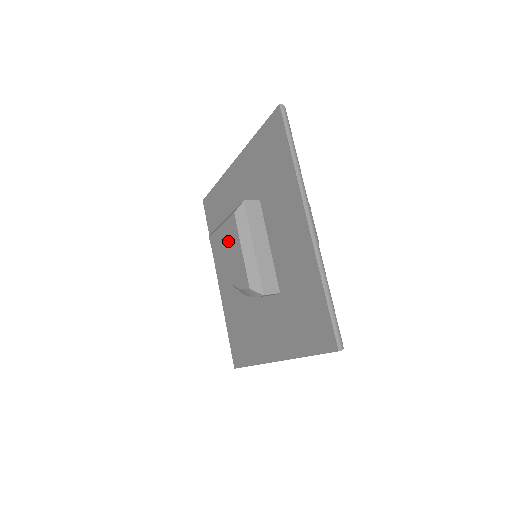
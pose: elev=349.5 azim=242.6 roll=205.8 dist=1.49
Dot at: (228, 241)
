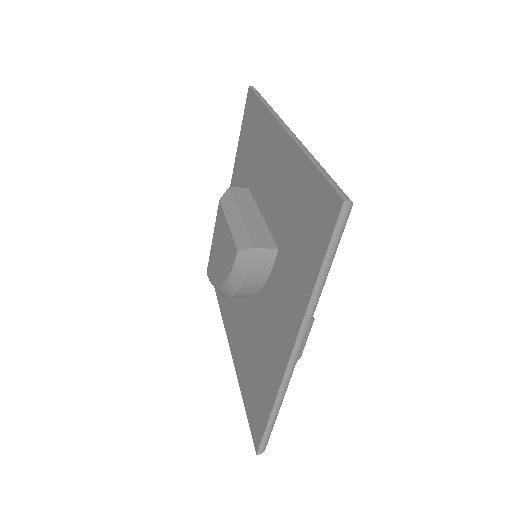
Dot at: (218, 239)
